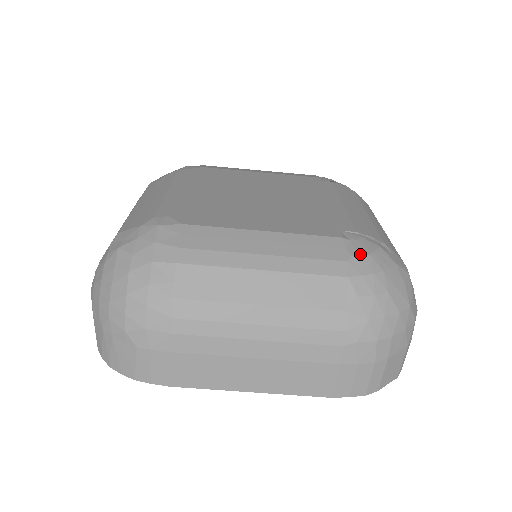
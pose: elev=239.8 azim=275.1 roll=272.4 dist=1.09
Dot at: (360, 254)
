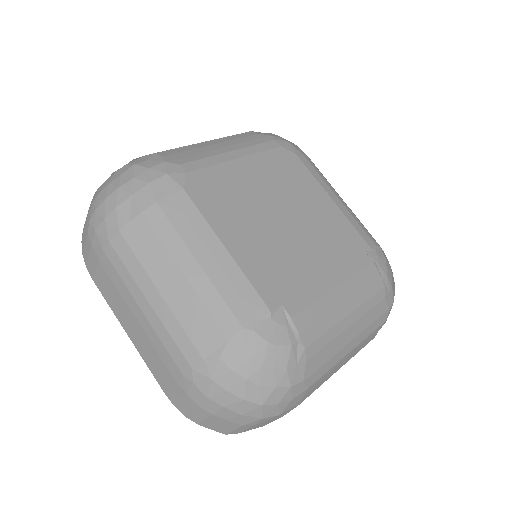
Dot at: (264, 335)
